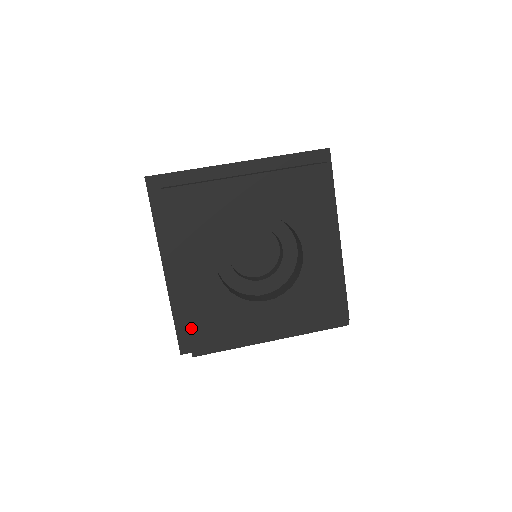
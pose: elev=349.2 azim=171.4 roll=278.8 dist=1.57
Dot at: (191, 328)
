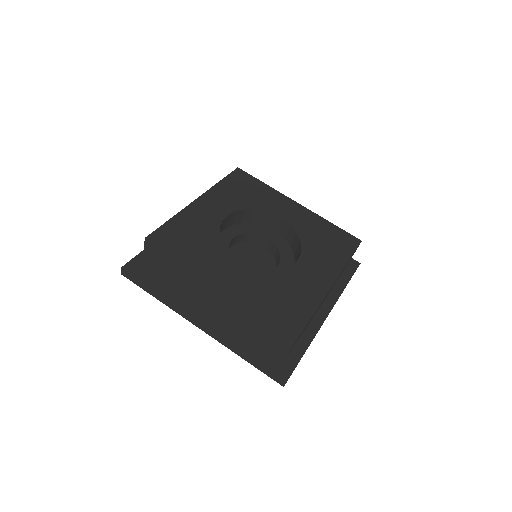
Dot at: (270, 317)
